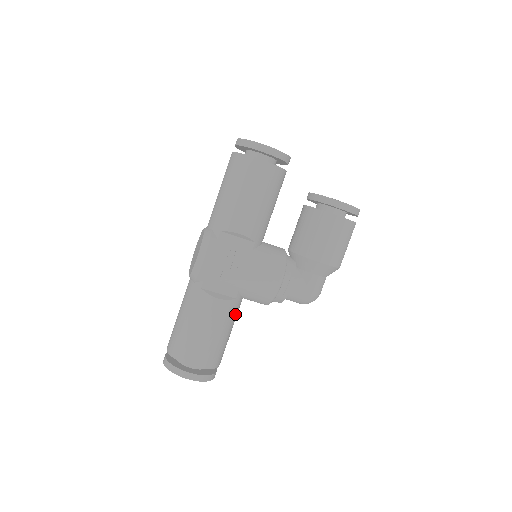
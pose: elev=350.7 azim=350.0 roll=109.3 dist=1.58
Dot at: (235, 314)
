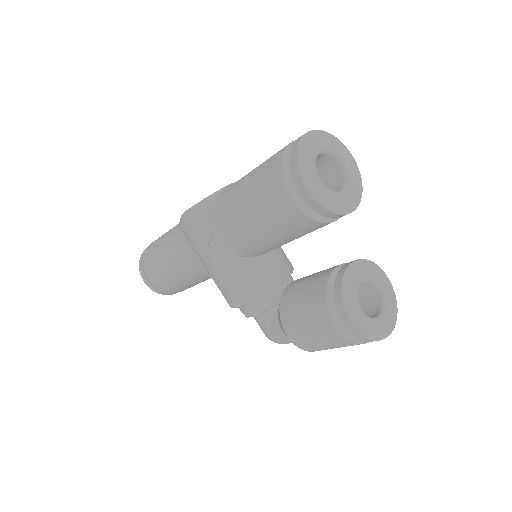
Dot at: (203, 278)
